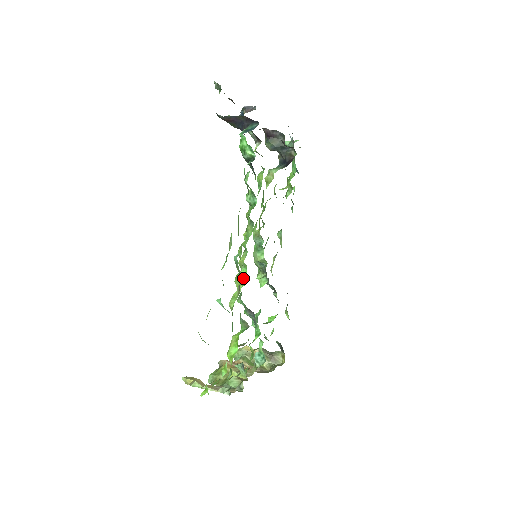
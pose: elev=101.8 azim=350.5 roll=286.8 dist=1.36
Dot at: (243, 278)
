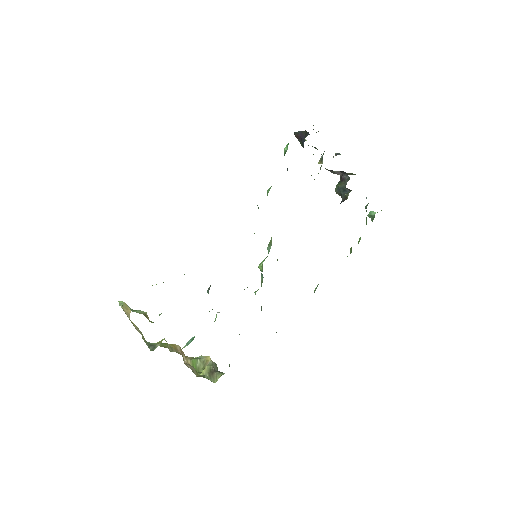
Dot at: occluded
